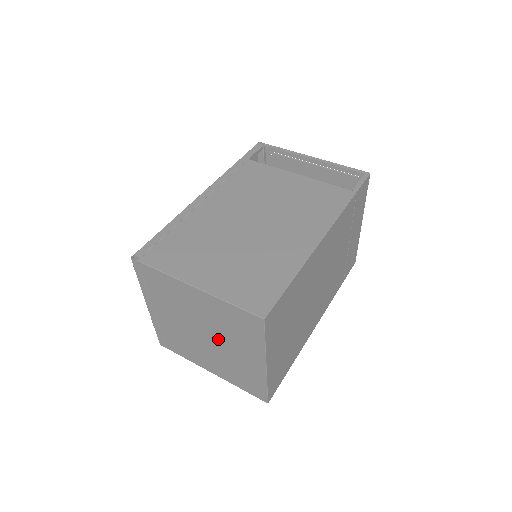
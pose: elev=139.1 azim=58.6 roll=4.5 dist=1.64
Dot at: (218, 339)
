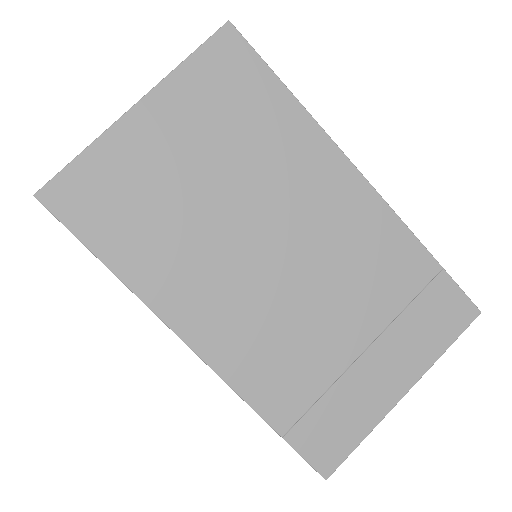
Dot at: occluded
